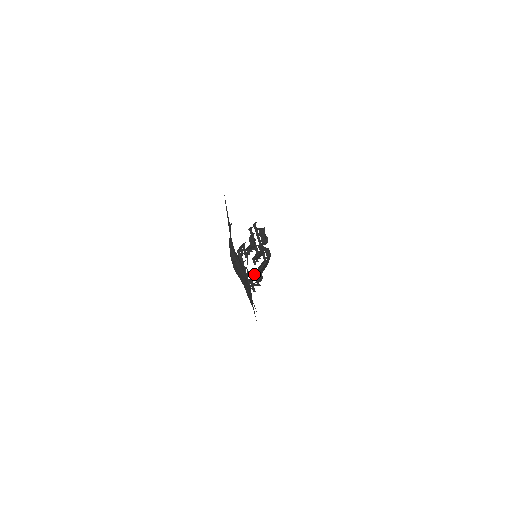
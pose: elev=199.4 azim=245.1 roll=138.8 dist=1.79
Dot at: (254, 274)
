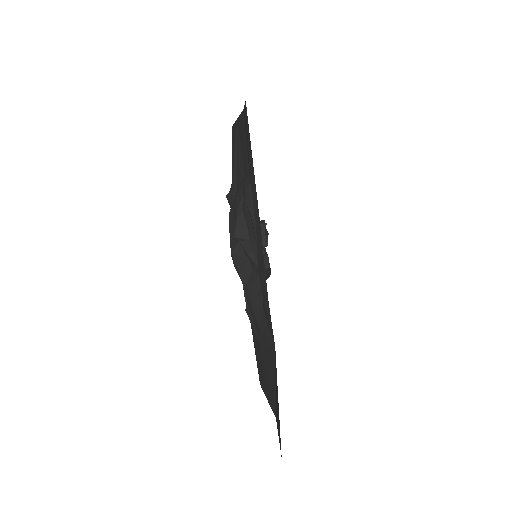
Dot at: occluded
